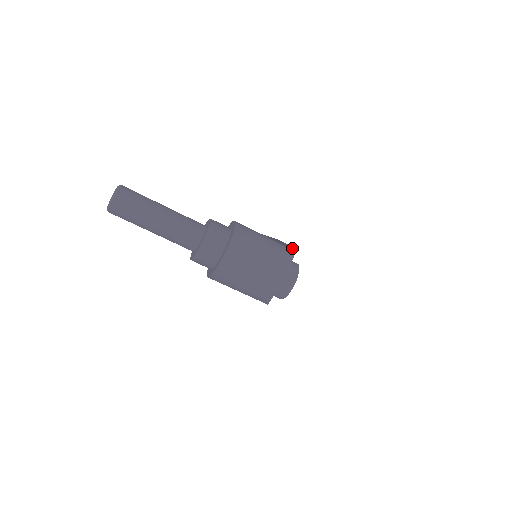
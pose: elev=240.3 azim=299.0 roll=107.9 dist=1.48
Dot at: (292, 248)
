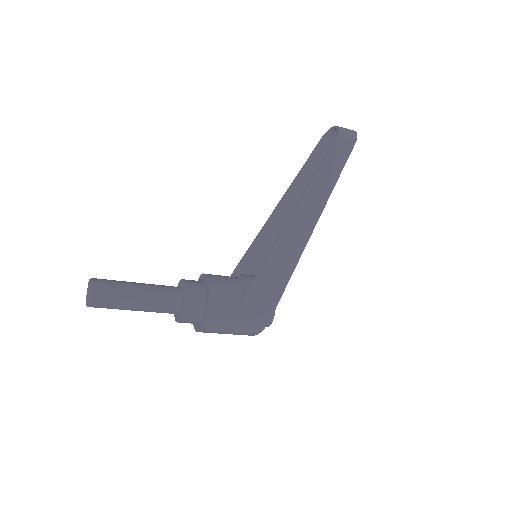
Dot at: (296, 263)
